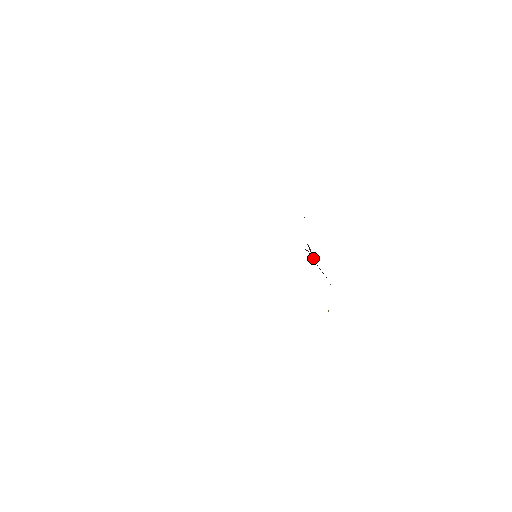
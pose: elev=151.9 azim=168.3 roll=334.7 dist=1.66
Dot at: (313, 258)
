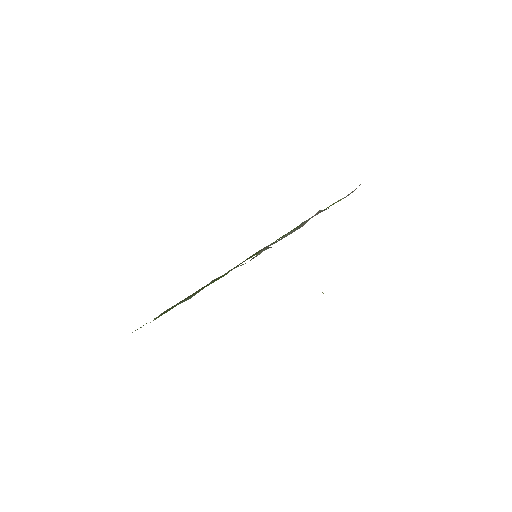
Dot at: occluded
